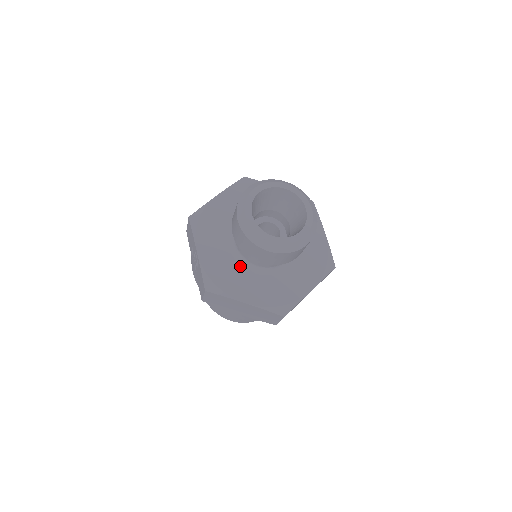
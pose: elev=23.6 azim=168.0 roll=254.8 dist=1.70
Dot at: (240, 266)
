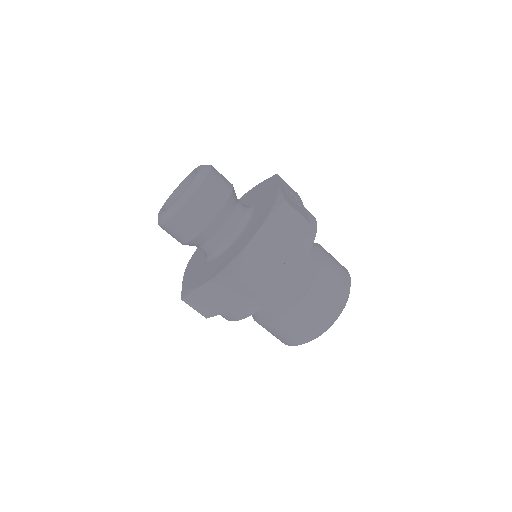
Dot at: (207, 263)
